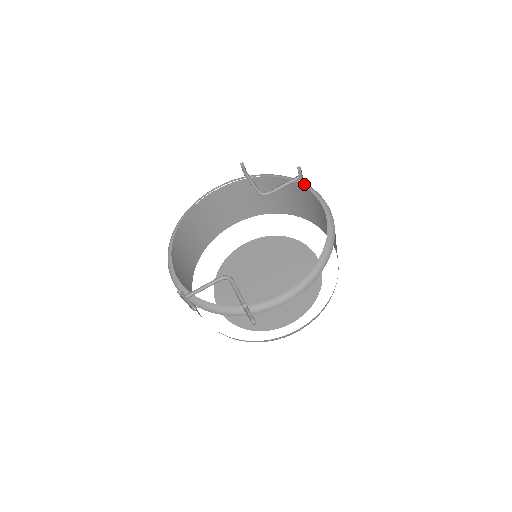
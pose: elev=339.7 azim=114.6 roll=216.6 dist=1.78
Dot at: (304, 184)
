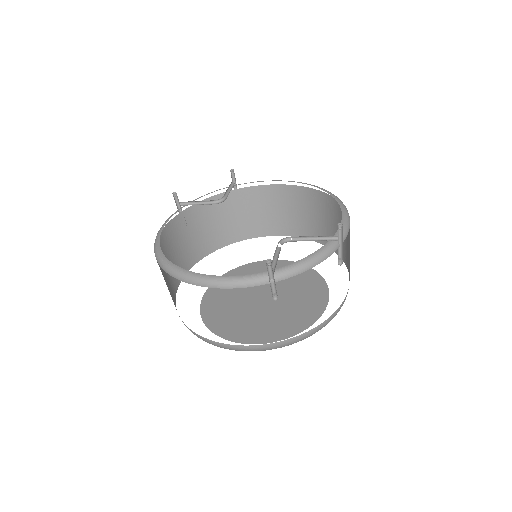
Dot at: occluded
